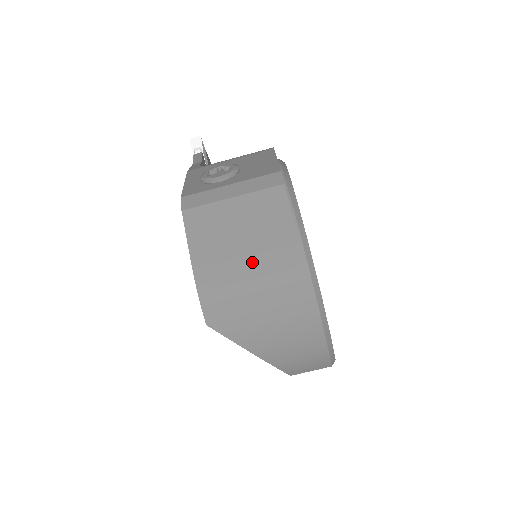
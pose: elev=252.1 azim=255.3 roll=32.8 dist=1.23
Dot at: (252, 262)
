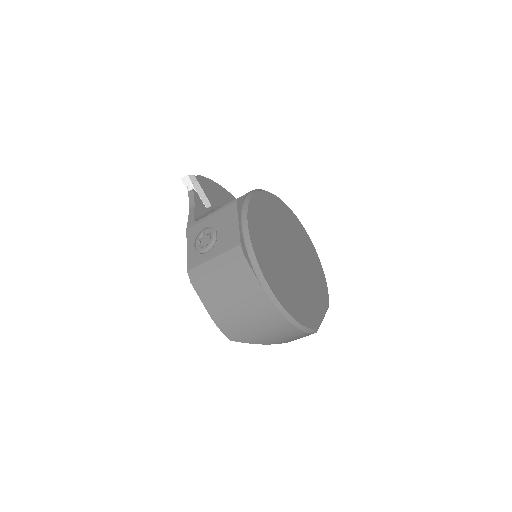
Dot at: (242, 308)
